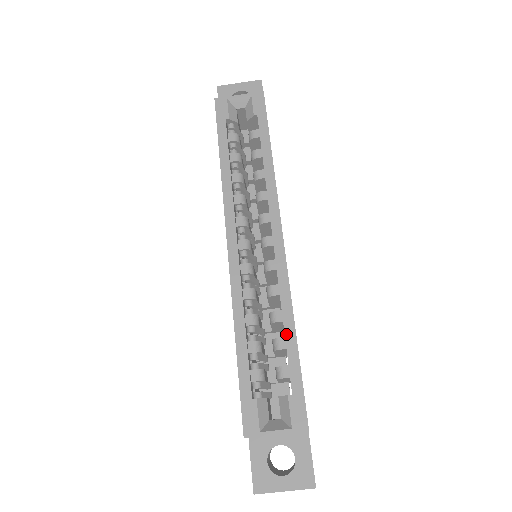
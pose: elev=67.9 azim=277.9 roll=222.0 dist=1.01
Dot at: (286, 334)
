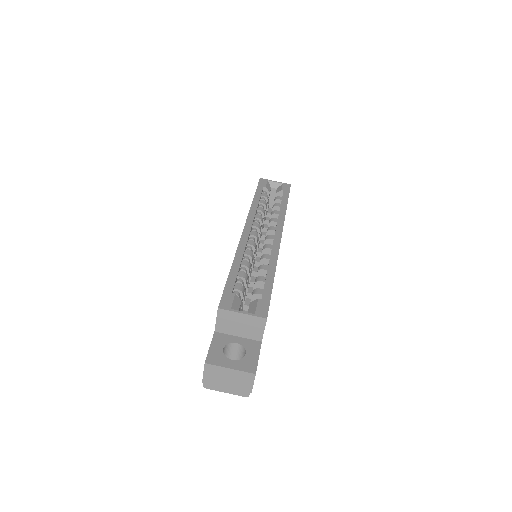
Dot at: (268, 273)
